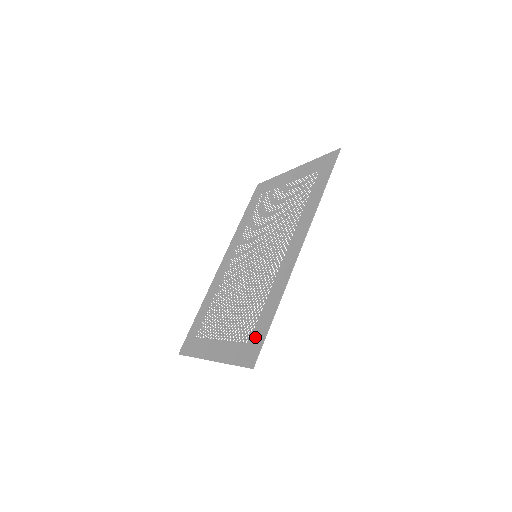
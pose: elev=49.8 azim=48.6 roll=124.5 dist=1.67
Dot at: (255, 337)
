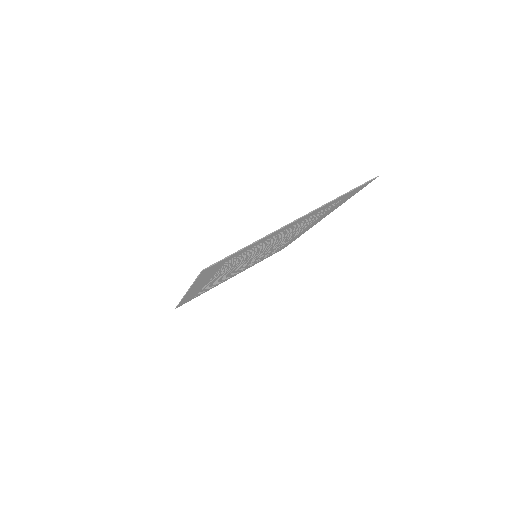
Dot at: (347, 196)
